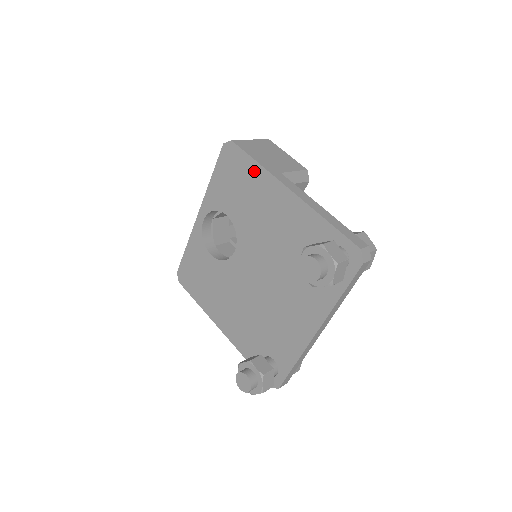
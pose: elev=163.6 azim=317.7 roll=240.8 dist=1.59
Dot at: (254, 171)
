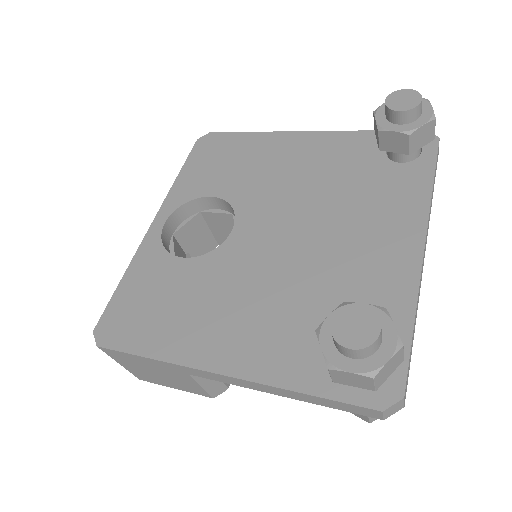
Dot at: (250, 140)
